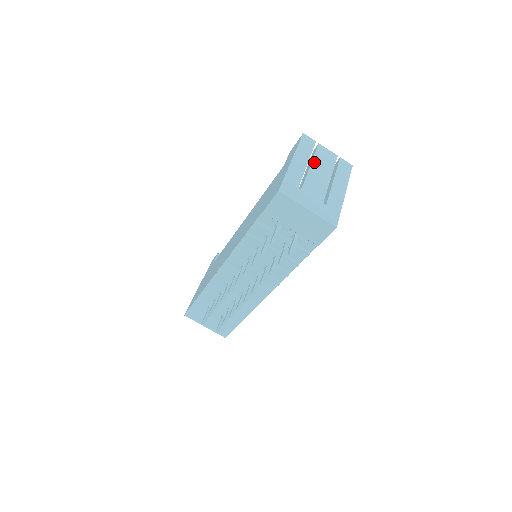
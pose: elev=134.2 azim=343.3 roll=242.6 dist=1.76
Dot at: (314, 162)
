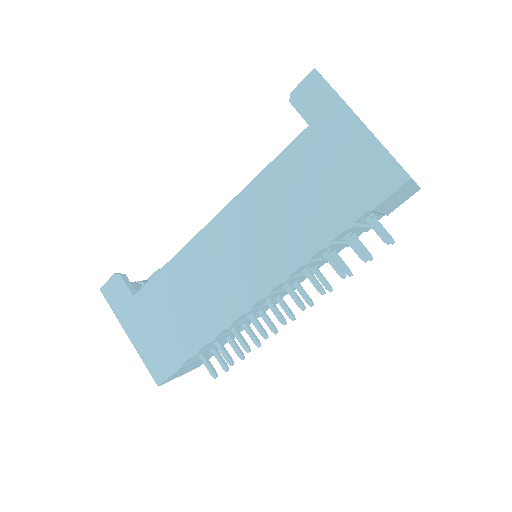
Dot at: occluded
